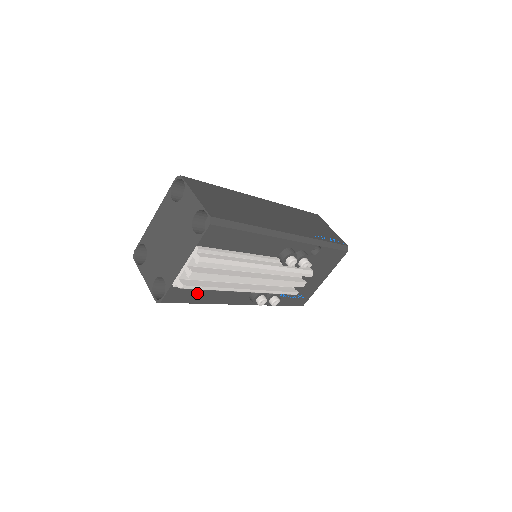
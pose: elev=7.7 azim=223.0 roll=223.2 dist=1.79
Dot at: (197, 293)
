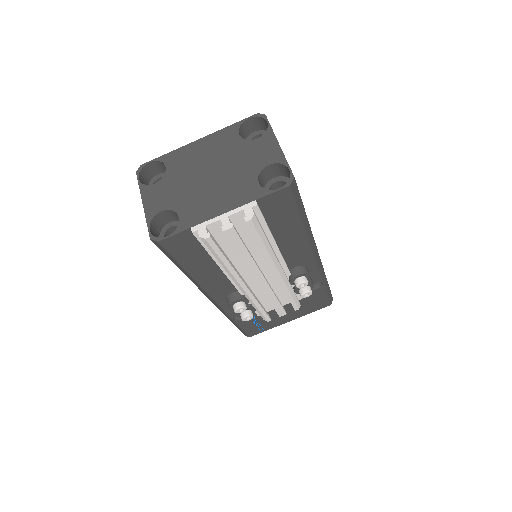
Dot at: (197, 257)
